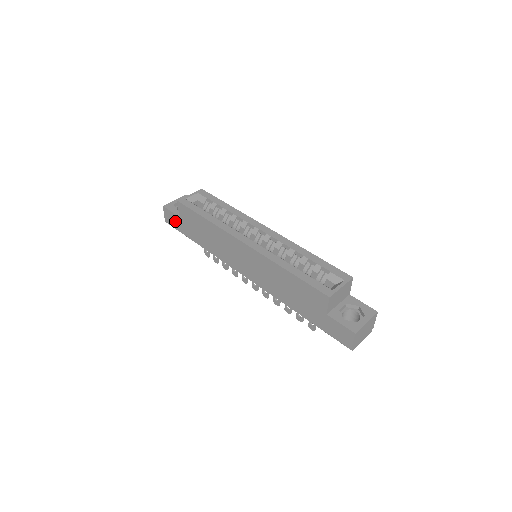
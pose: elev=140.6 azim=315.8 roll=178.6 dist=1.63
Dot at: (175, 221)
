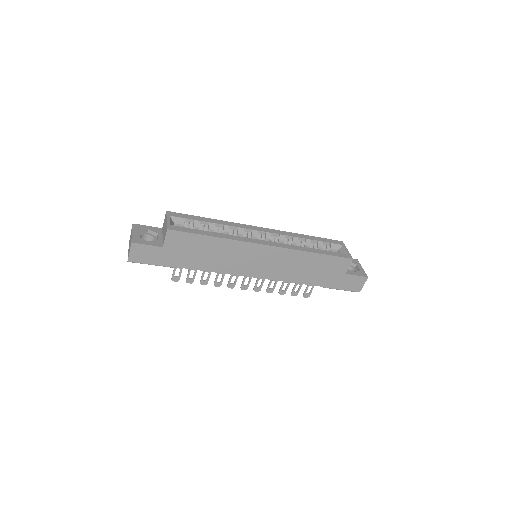
Dot at: (152, 254)
